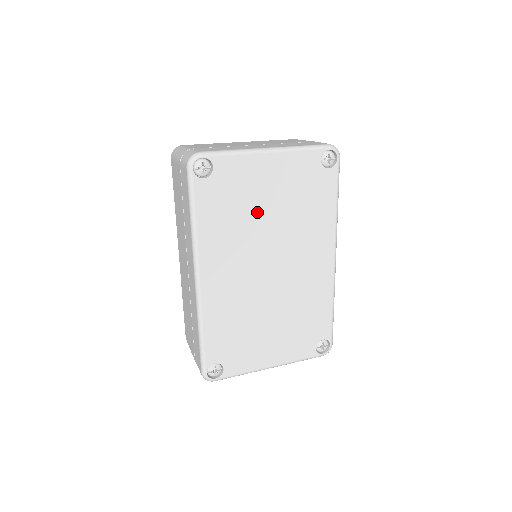
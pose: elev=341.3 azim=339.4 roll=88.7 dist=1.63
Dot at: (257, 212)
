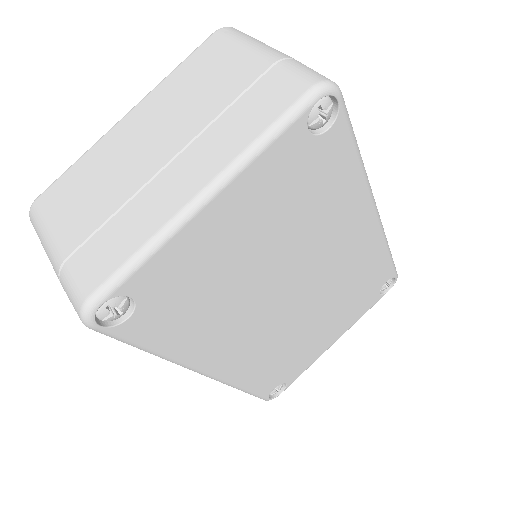
Dot at: (240, 273)
